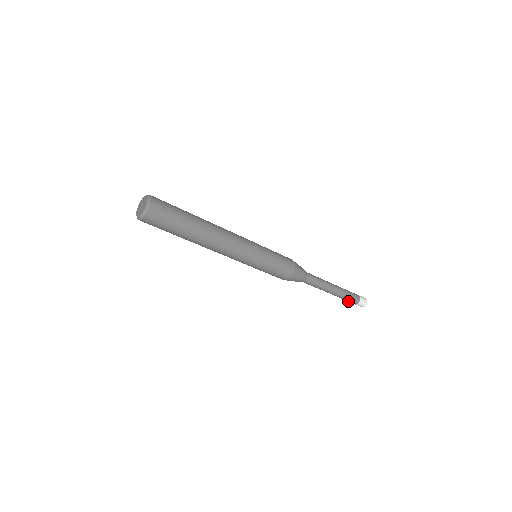
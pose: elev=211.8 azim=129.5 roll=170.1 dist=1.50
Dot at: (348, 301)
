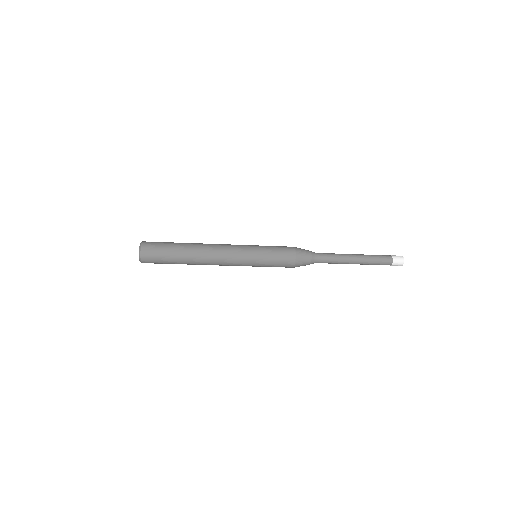
Dot at: (380, 264)
